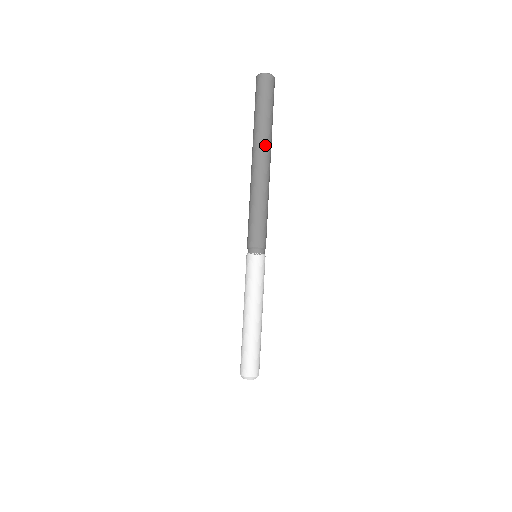
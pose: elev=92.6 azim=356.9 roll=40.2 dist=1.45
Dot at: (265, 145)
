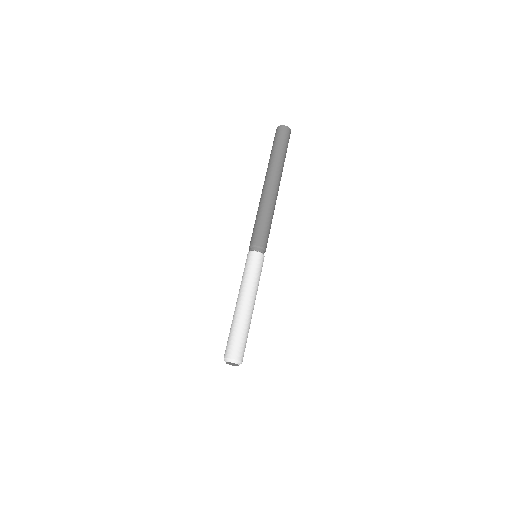
Dot at: (280, 174)
